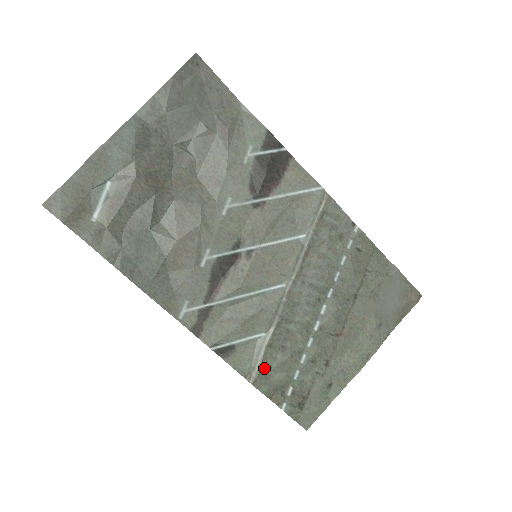
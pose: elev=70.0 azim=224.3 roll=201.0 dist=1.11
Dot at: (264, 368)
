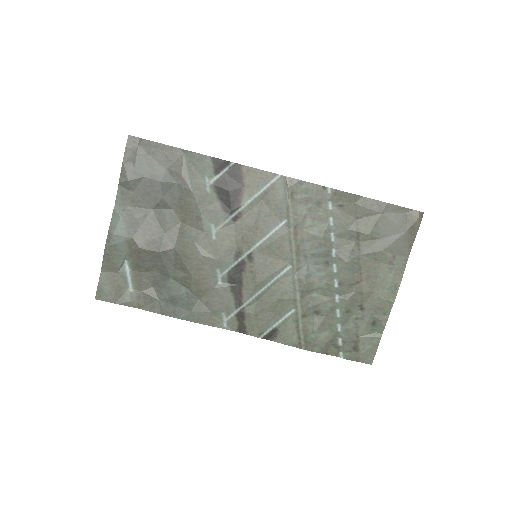
Dot at: (308, 334)
